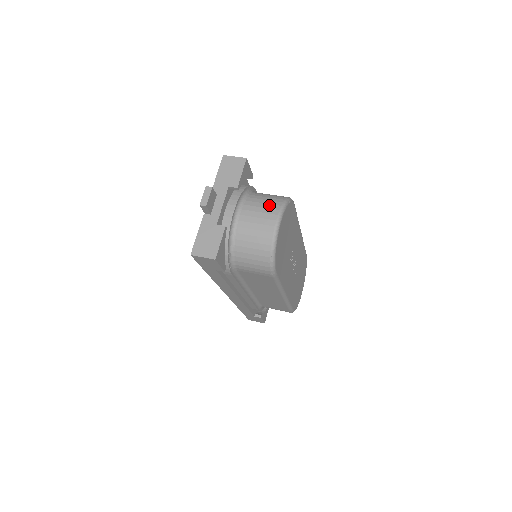
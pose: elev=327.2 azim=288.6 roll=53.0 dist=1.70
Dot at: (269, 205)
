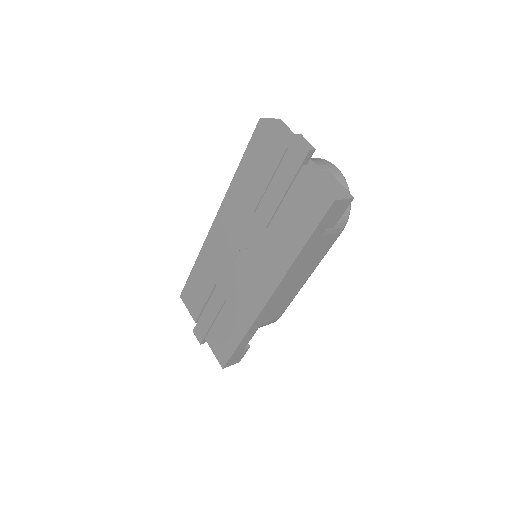
Dot at: (317, 160)
